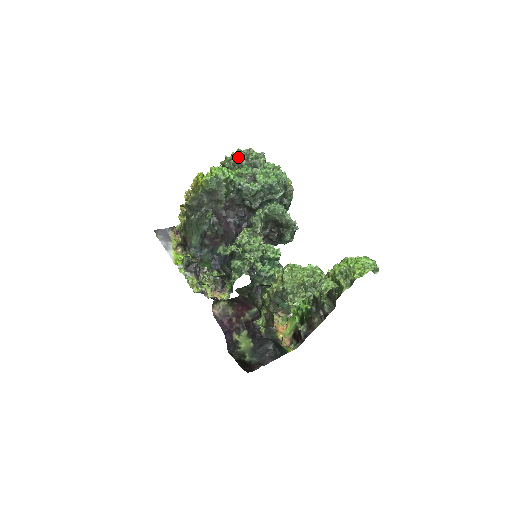
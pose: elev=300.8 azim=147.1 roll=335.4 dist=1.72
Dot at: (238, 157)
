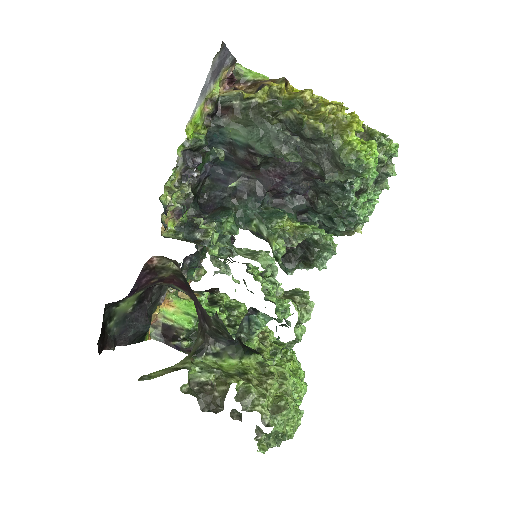
Dot at: (388, 155)
